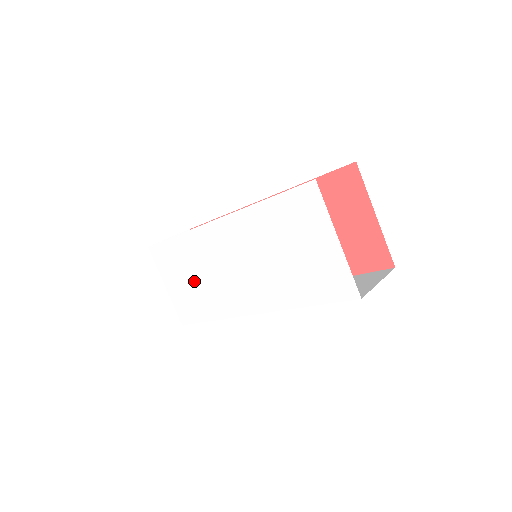
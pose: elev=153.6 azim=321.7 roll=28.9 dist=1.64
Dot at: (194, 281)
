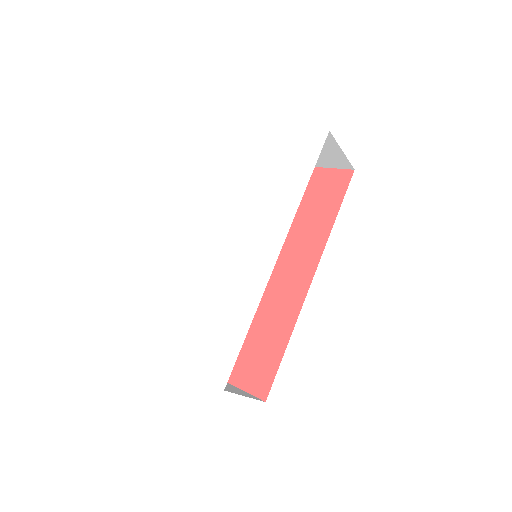
Dot at: (210, 310)
